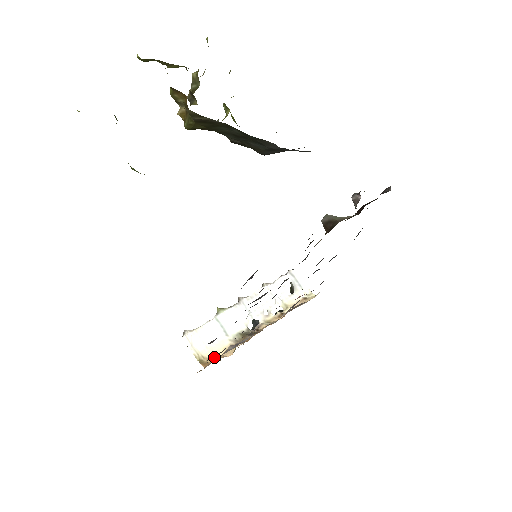
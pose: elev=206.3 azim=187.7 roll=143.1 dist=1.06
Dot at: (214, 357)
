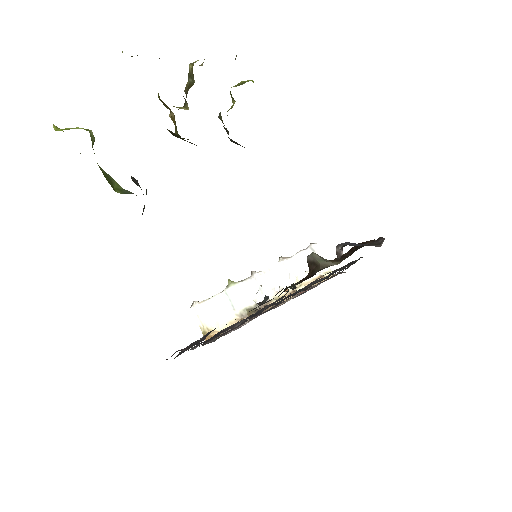
Dot at: (218, 330)
